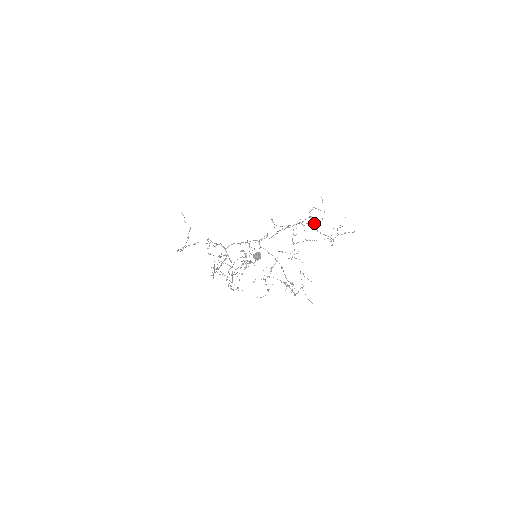
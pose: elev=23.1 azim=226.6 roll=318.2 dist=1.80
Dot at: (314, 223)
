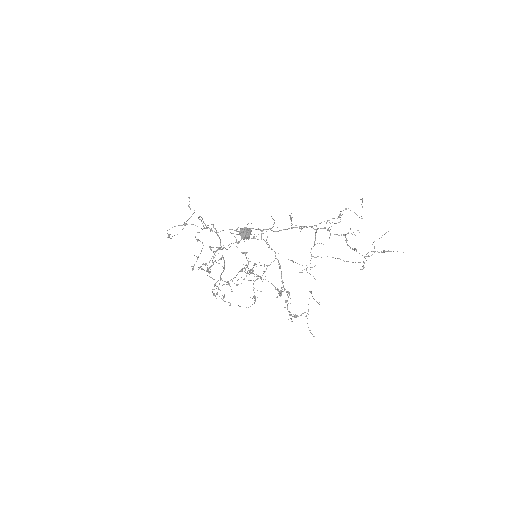
Dot at: (345, 234)
